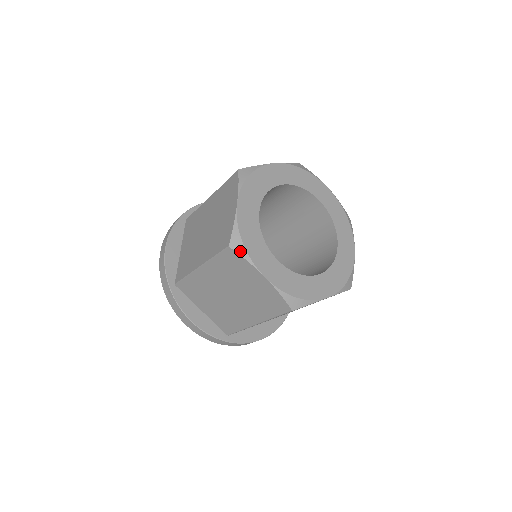
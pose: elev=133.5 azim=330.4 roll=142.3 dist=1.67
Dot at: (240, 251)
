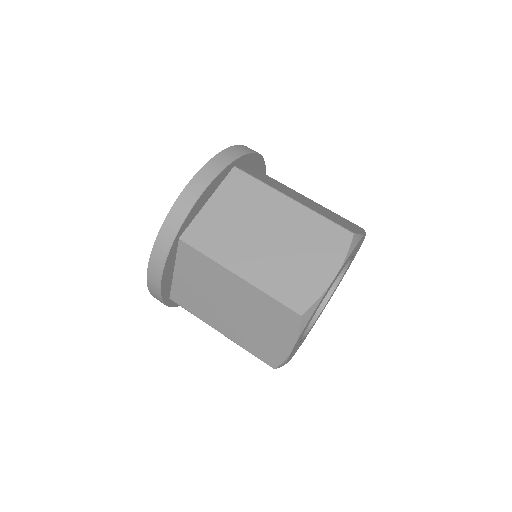
Dot at: occluded
